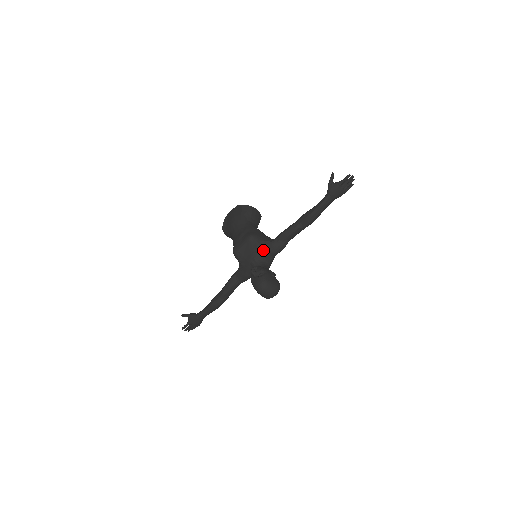
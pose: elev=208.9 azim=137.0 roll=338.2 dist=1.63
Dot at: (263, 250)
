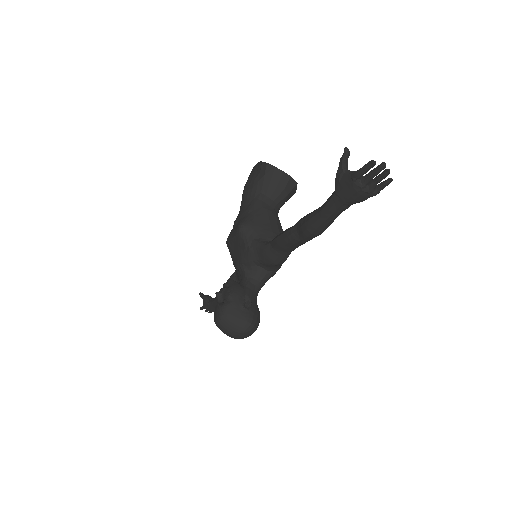
Dot at: (252, 255)
